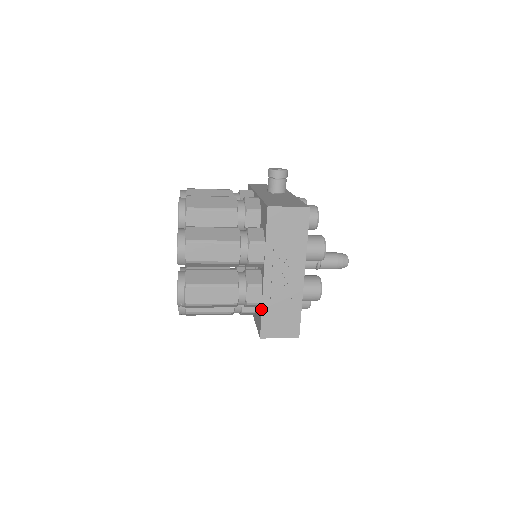
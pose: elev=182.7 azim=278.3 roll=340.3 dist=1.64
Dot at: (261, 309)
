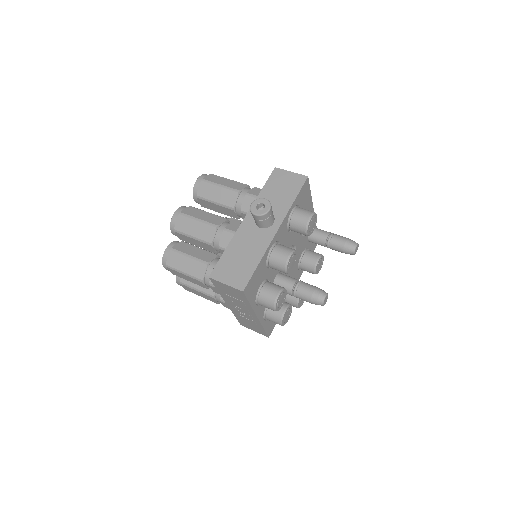
Dot at: (234, 315)
